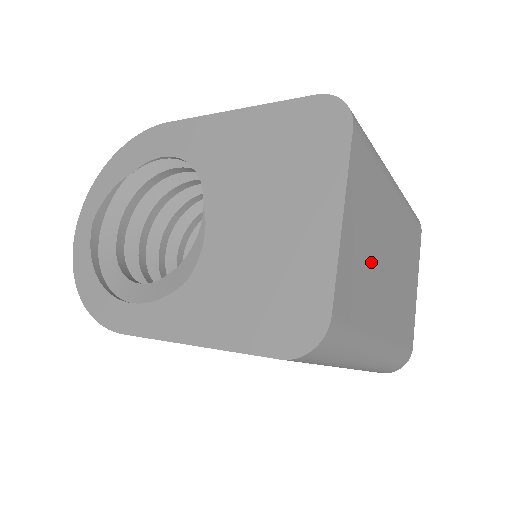
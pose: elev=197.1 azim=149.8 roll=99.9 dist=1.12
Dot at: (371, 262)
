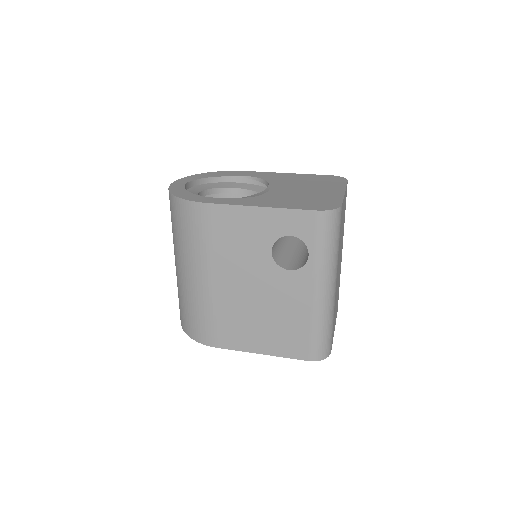
Dot at: (341, 238)
